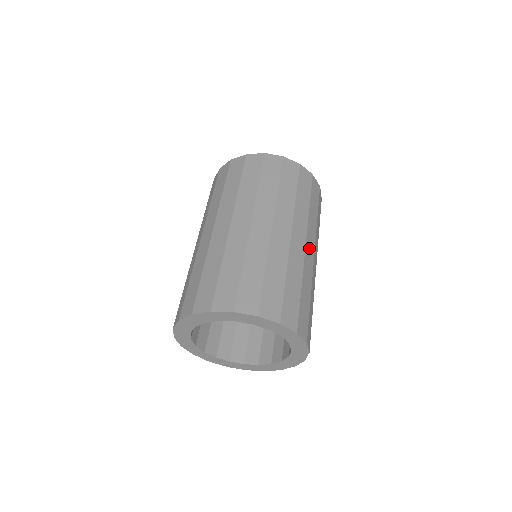
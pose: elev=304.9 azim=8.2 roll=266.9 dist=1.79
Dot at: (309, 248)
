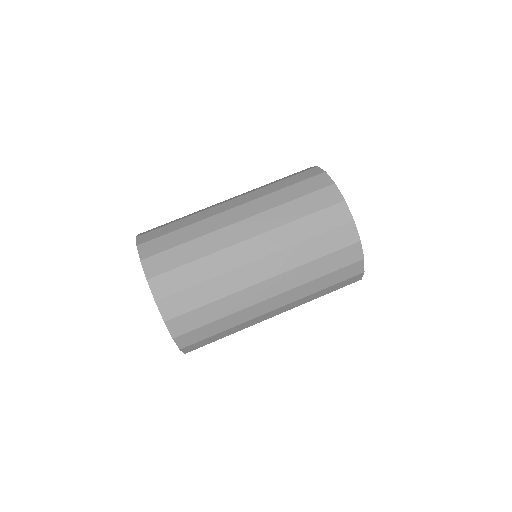
Dot at: (268, 287)
